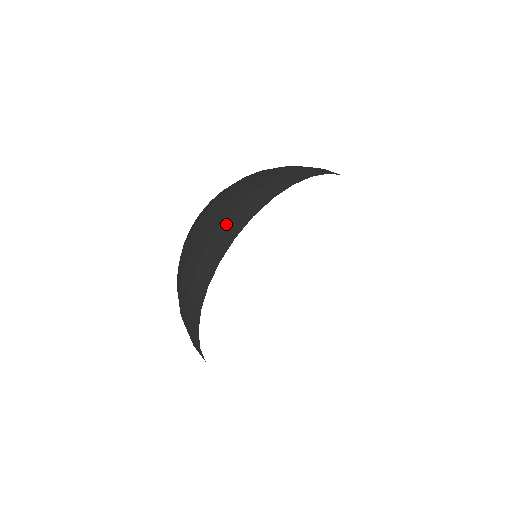
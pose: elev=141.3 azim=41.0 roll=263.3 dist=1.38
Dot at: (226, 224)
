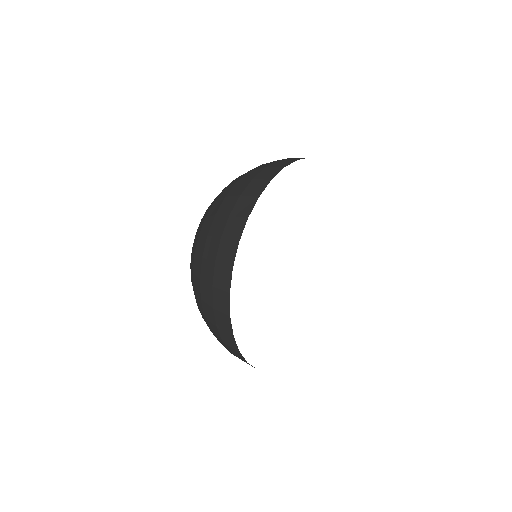
Dot at: (219, 258)
